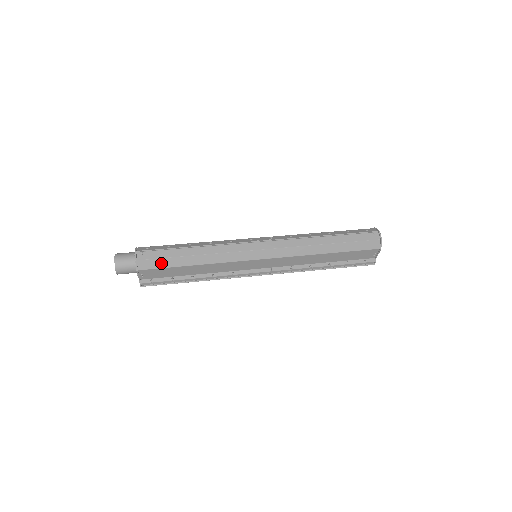
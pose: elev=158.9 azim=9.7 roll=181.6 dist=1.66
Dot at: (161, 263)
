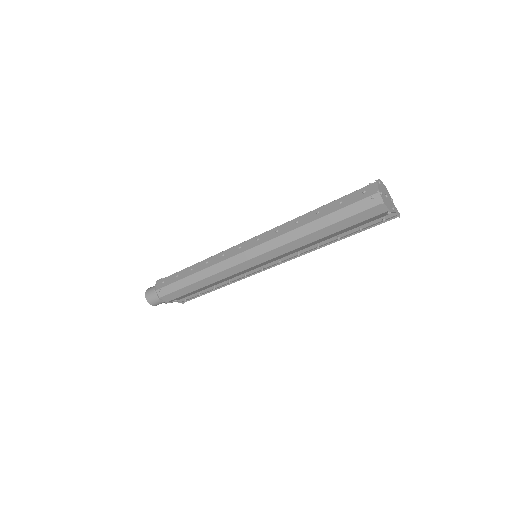
Dot at: (178, 294)
